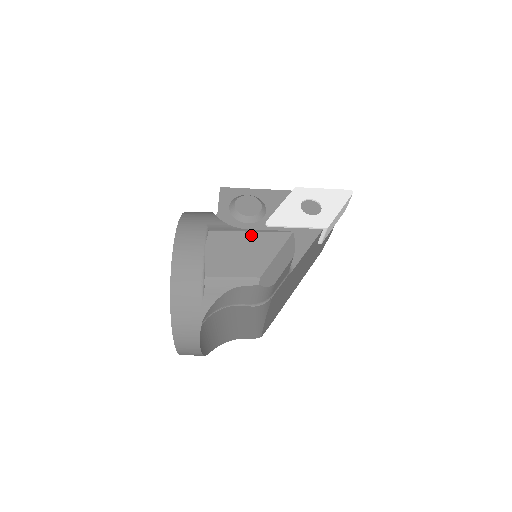
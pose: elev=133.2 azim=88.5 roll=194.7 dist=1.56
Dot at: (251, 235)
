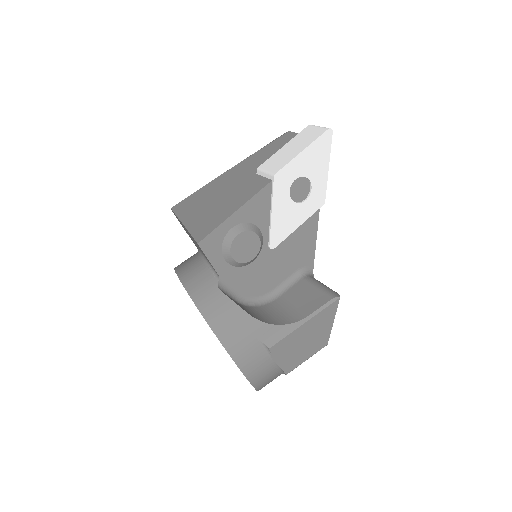
Dot at: (307, 325)
